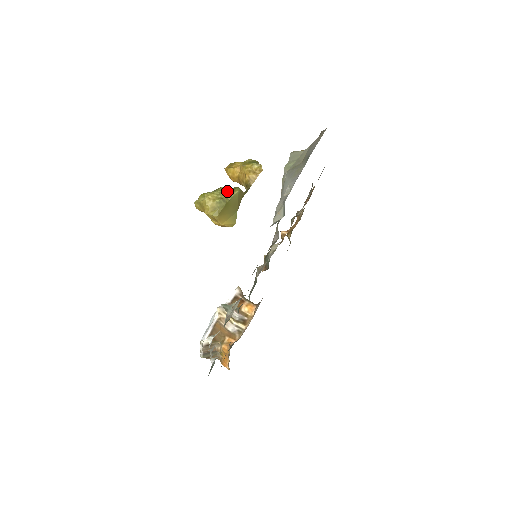
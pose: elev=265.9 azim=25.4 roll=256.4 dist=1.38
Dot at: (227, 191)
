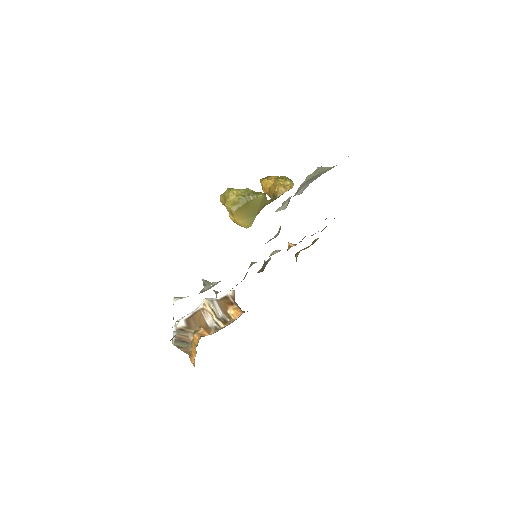
Dot at: (252, 192)
